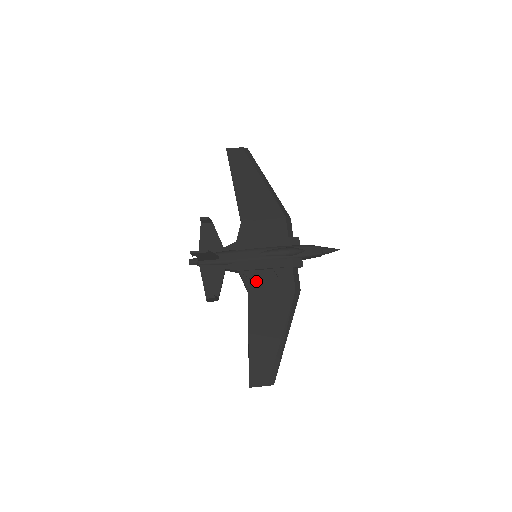
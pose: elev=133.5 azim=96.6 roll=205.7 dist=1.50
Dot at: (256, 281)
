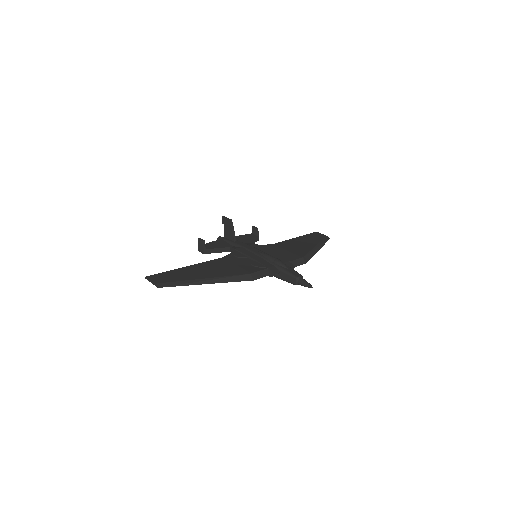
Dot at: (236, 258)
